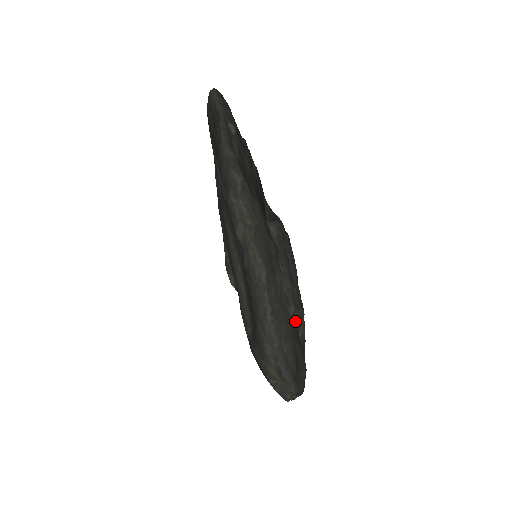
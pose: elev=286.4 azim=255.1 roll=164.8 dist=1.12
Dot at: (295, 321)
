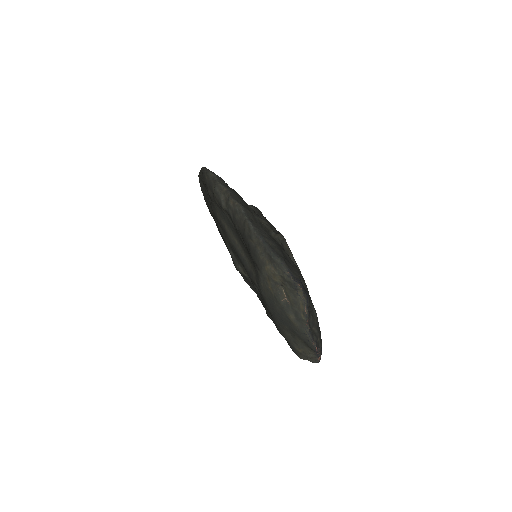
Dot at: (278, 241)
